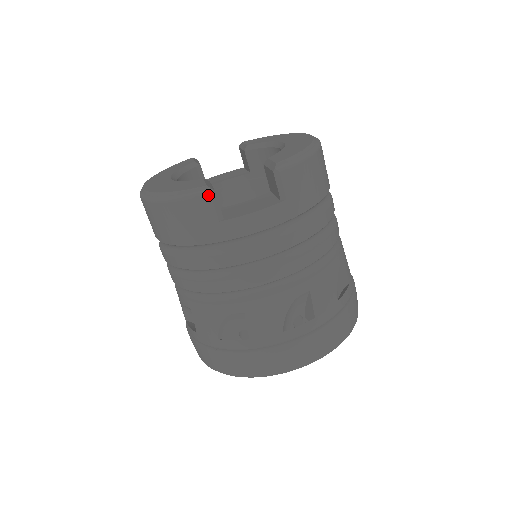
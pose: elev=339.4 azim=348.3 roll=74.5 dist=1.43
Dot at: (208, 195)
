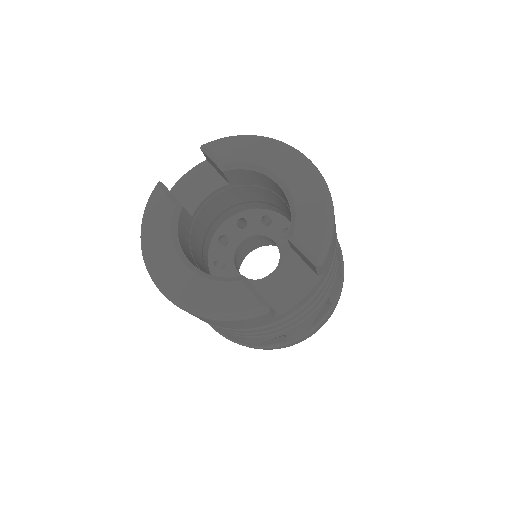
Dot at: (267, 313)
